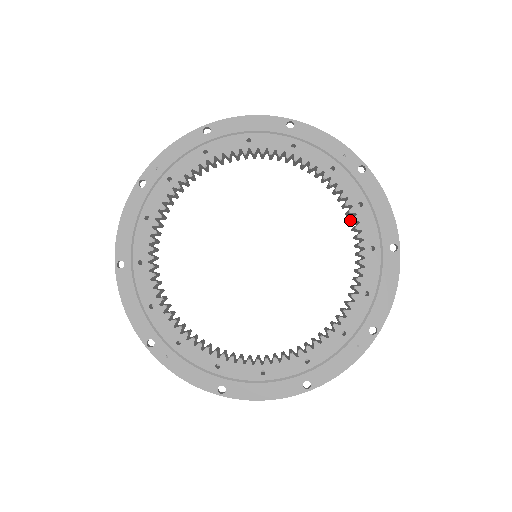
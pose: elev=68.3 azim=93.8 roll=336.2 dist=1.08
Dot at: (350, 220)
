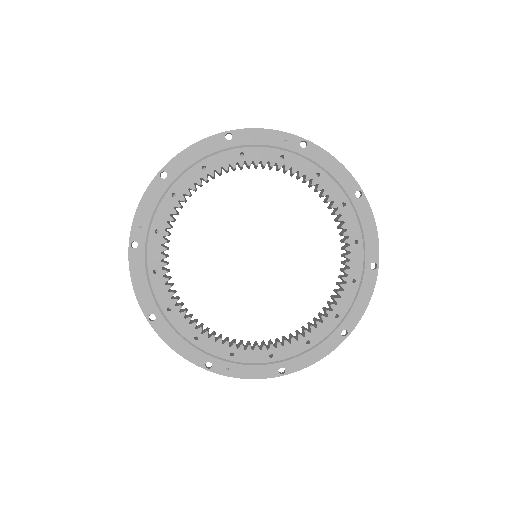
Dot at: (315, 191)
